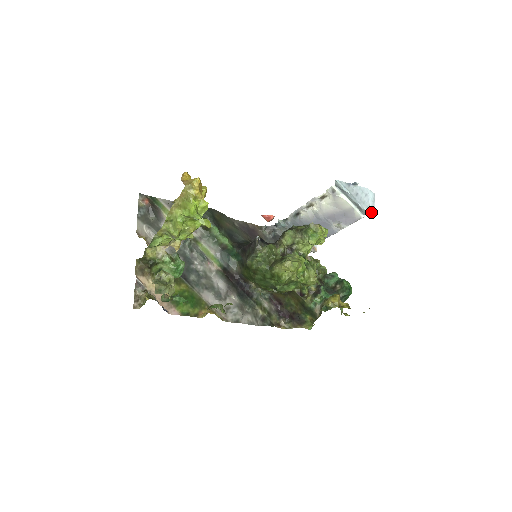
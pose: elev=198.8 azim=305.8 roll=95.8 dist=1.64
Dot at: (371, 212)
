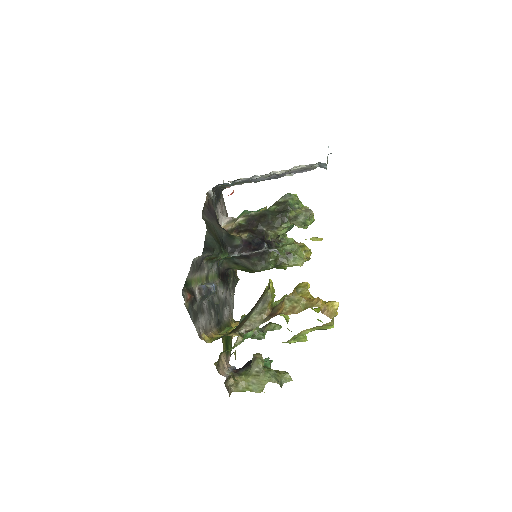
Dot at: occluded
